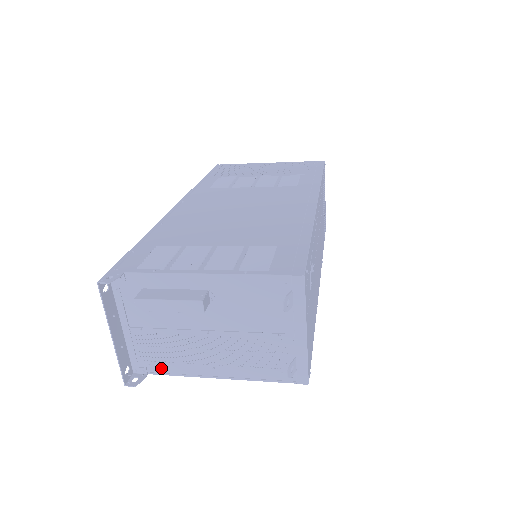
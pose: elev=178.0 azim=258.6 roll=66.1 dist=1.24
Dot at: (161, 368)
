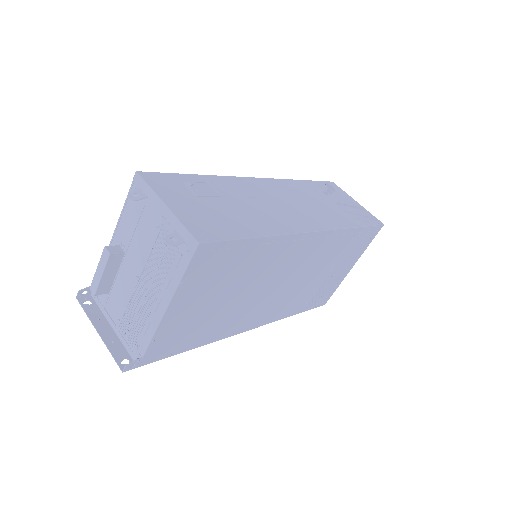
Dot at: (143, 343)
